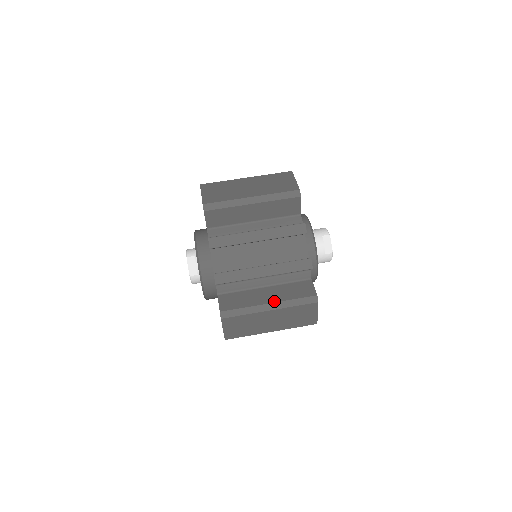
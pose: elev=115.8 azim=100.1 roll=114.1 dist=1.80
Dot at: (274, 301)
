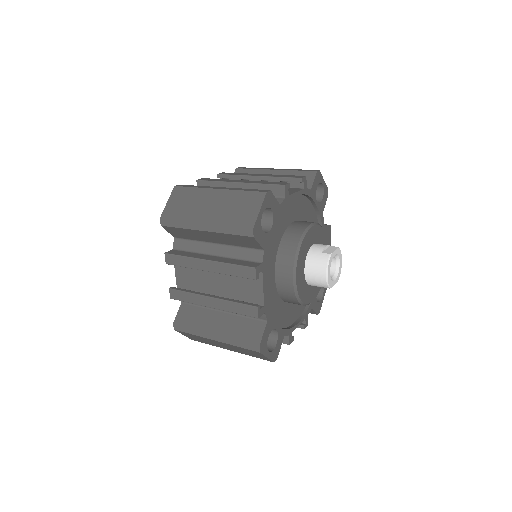
Dot at: (228, 188)
